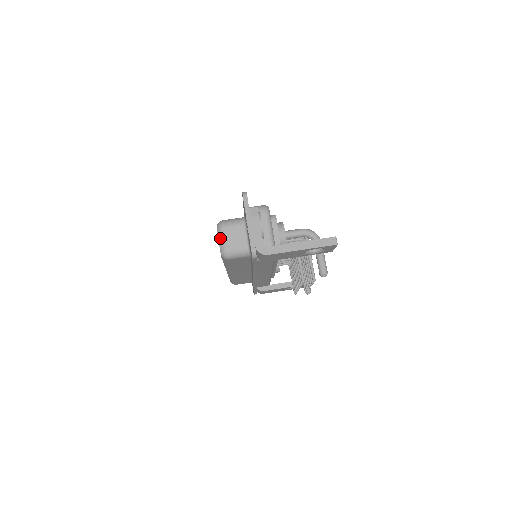
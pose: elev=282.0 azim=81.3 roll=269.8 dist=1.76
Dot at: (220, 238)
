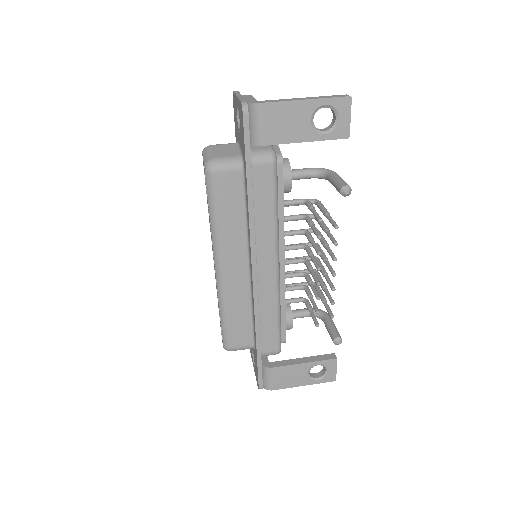
Dot at: (205, 153)
